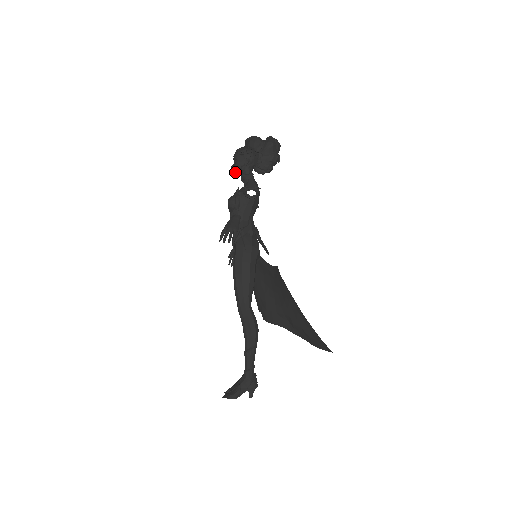
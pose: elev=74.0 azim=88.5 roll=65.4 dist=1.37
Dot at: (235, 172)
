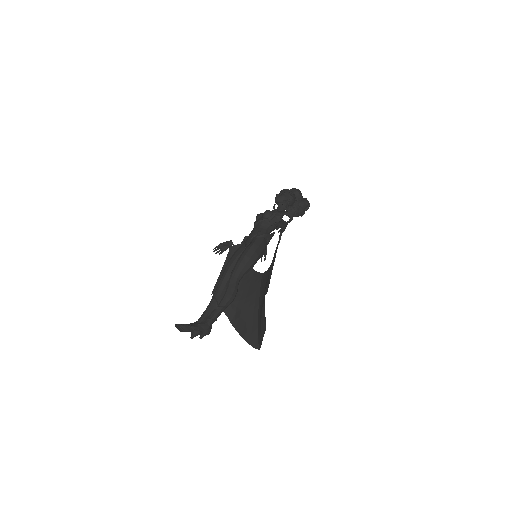
Dot at: (278, 199)
